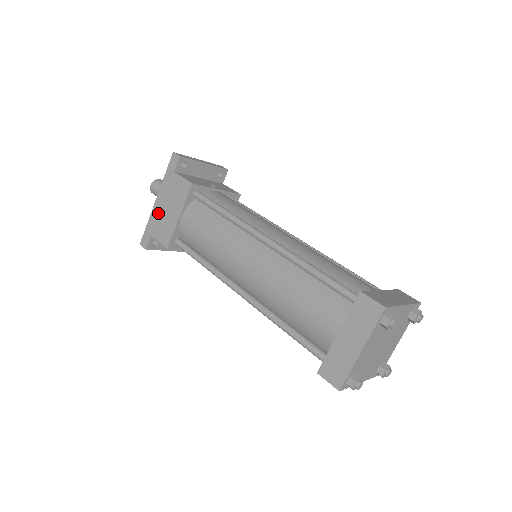
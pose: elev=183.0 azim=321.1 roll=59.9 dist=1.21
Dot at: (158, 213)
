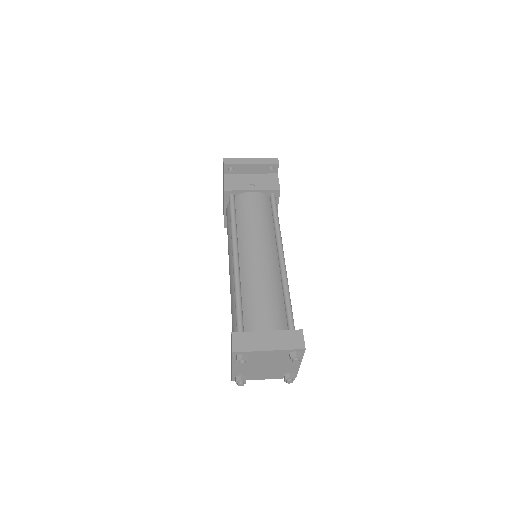
Dot at: occluded
